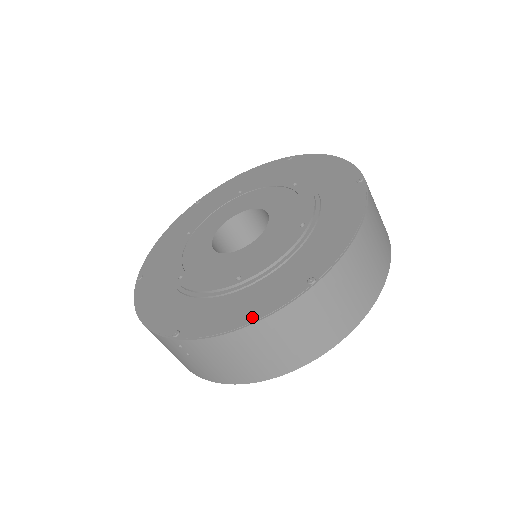
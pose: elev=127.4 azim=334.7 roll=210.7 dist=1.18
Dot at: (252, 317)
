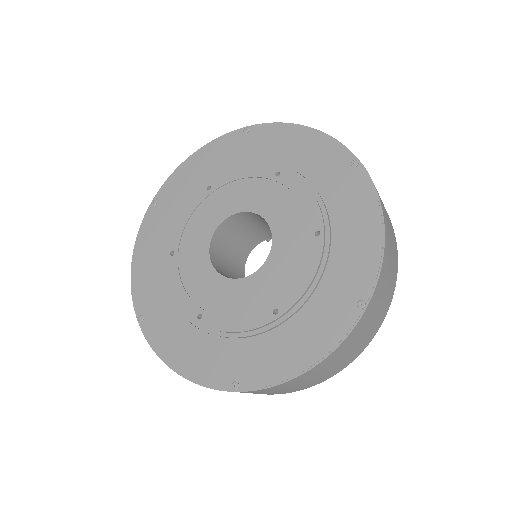
Dot at: (184, 370)
